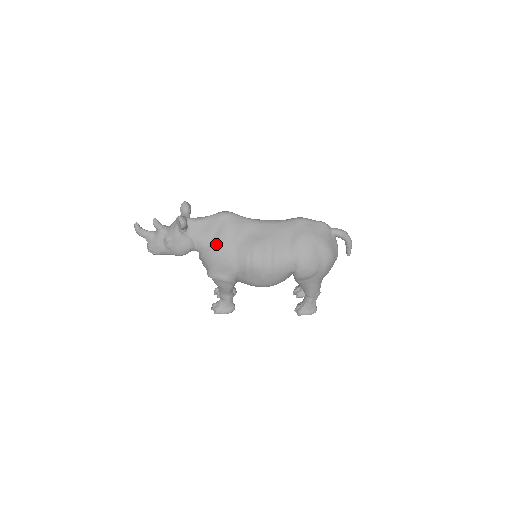
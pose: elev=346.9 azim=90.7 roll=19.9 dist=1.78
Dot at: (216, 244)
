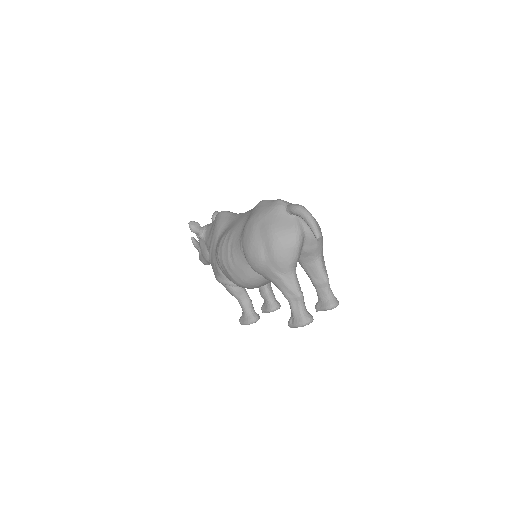
Dot at: (210, 243)
